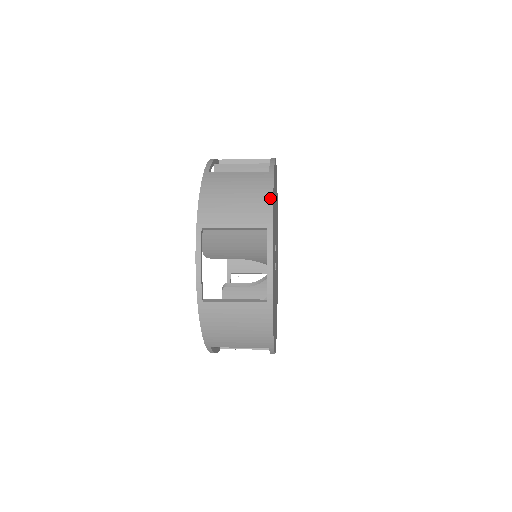
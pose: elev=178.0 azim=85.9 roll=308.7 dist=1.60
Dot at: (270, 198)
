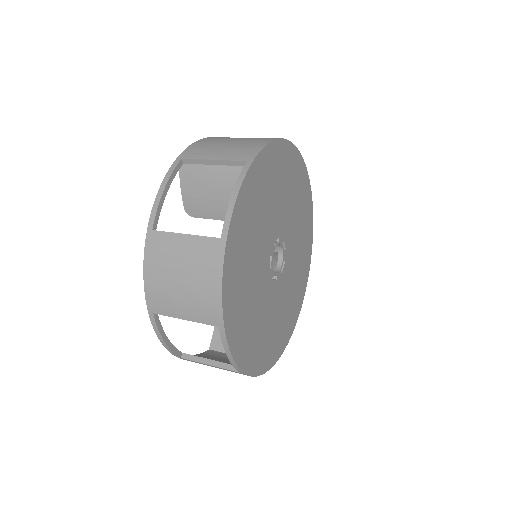
Dot at: (218, 291)
